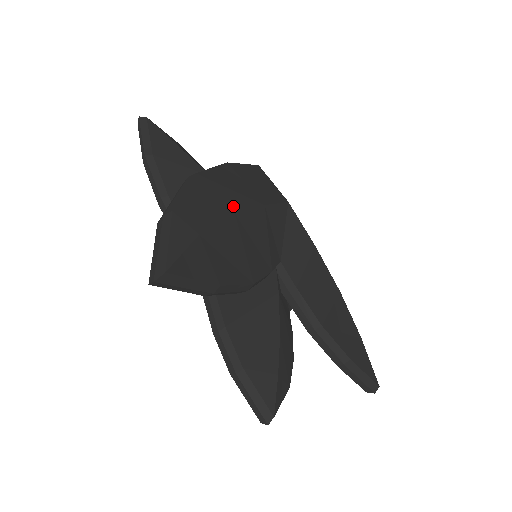
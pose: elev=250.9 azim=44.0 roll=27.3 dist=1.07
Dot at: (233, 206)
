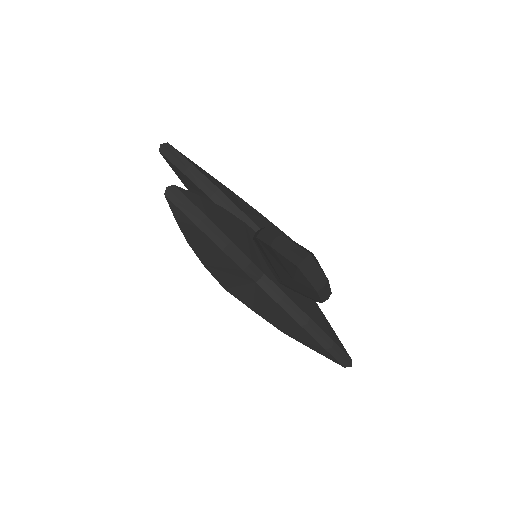
Dot at: occluded
